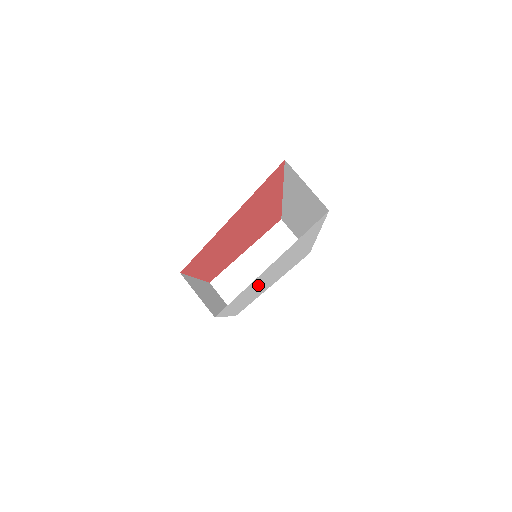
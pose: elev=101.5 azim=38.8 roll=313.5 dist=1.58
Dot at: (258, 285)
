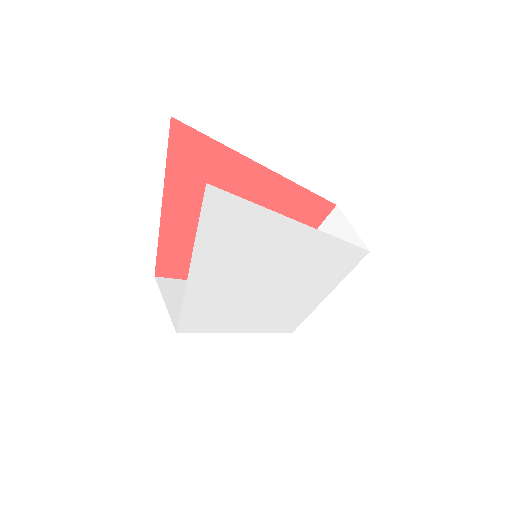
Dot at: (243, 295)
